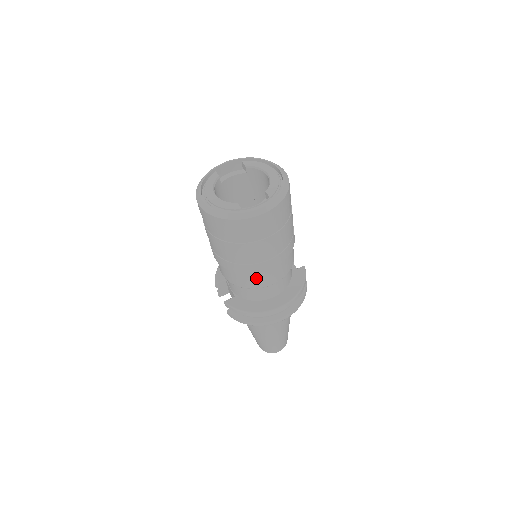
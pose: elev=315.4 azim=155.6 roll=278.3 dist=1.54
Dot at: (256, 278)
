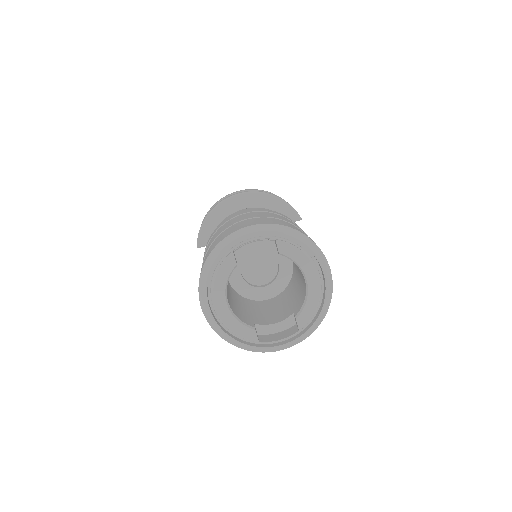
Dot at: occluded
